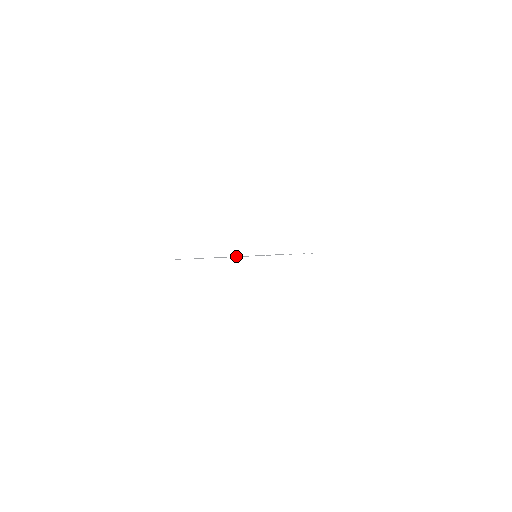
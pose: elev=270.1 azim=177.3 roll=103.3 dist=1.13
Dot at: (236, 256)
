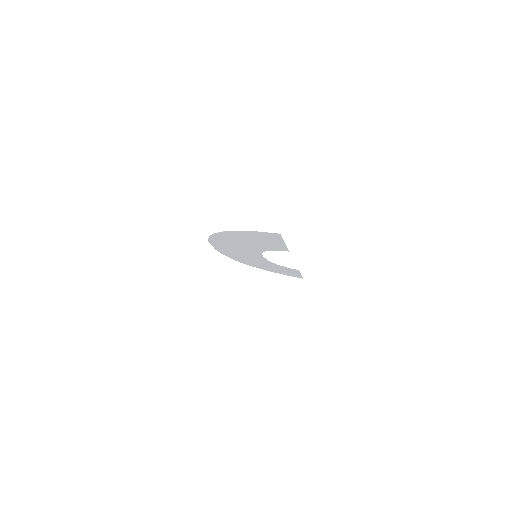
Dot at: (252, 235)
